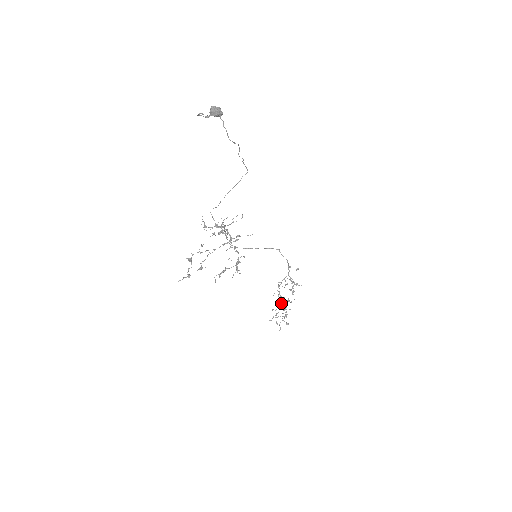
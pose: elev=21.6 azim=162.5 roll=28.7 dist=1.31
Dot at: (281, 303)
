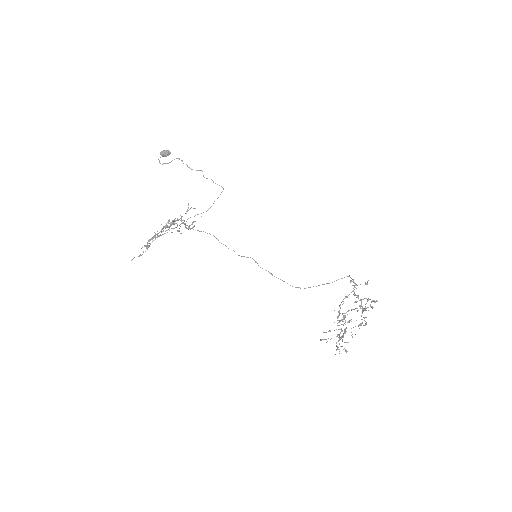
Dot at: (339, 320)
